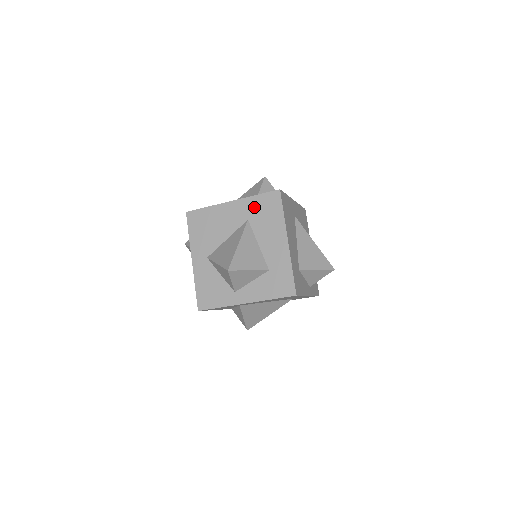
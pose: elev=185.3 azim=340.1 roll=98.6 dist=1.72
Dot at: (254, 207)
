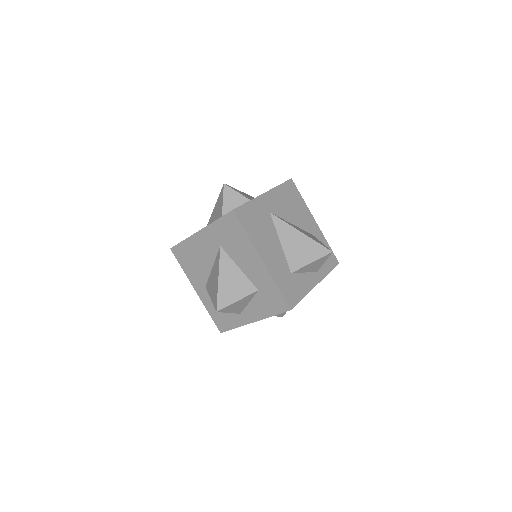
Dot at: (219, 233)
